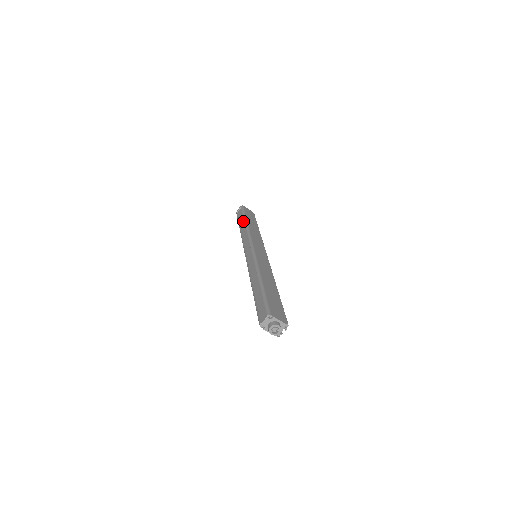
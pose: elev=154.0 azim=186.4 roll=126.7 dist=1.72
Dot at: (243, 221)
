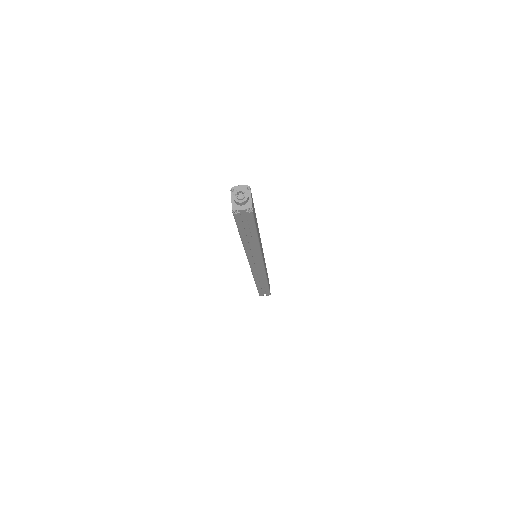
Dot at: occluded
